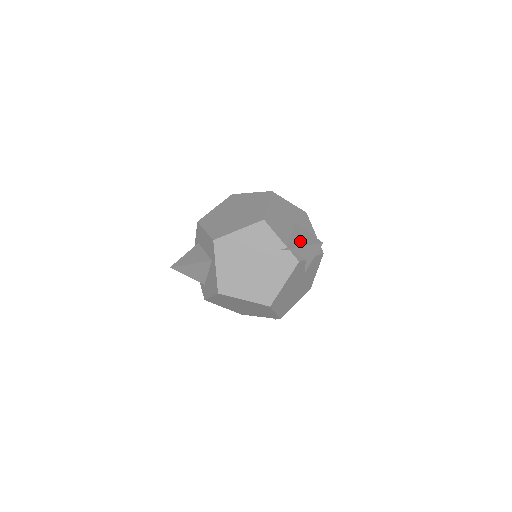
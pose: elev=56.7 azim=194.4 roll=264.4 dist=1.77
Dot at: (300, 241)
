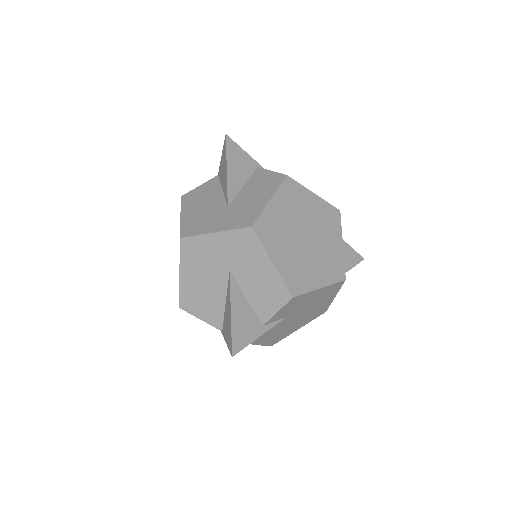
Dot at: (226, 329)
